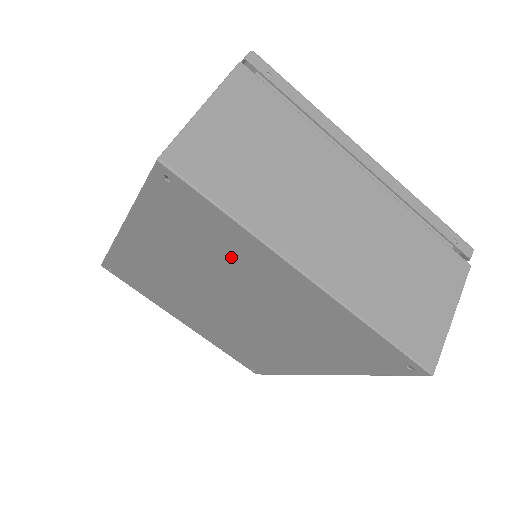
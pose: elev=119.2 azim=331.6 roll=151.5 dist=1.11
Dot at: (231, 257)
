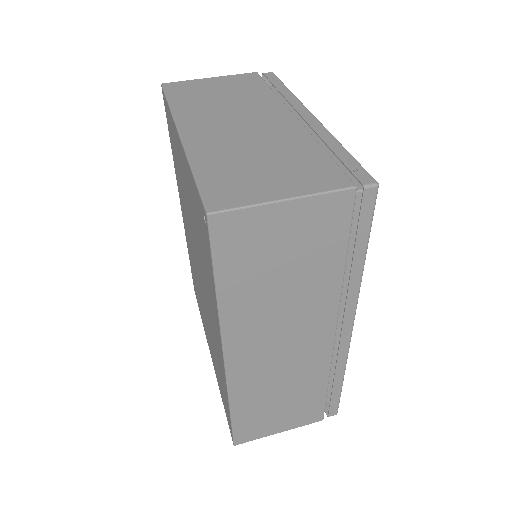
Dot at: occluded
